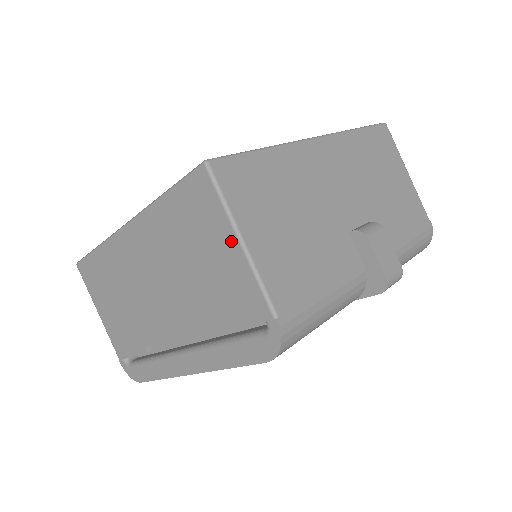
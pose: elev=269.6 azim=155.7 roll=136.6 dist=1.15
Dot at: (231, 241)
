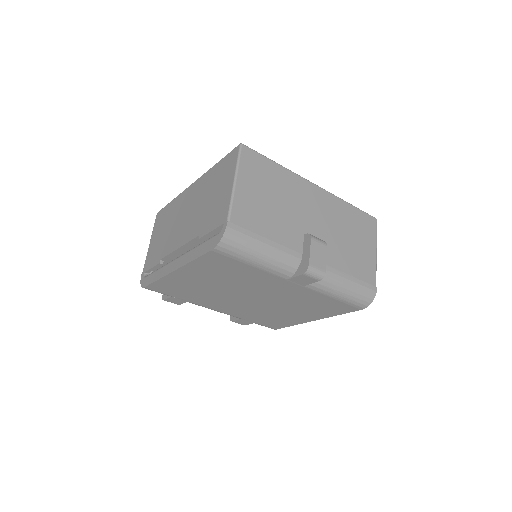
Dot at: (231, 182)
